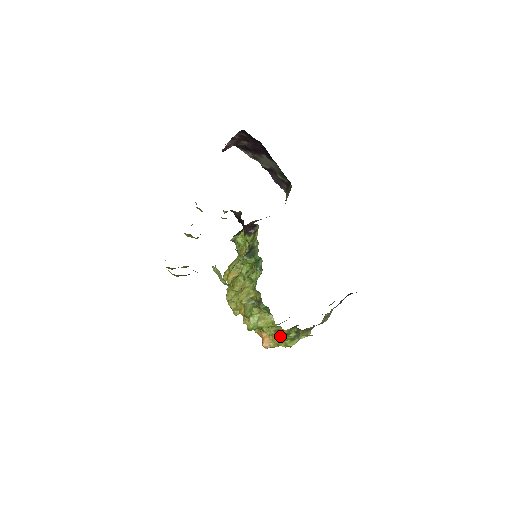
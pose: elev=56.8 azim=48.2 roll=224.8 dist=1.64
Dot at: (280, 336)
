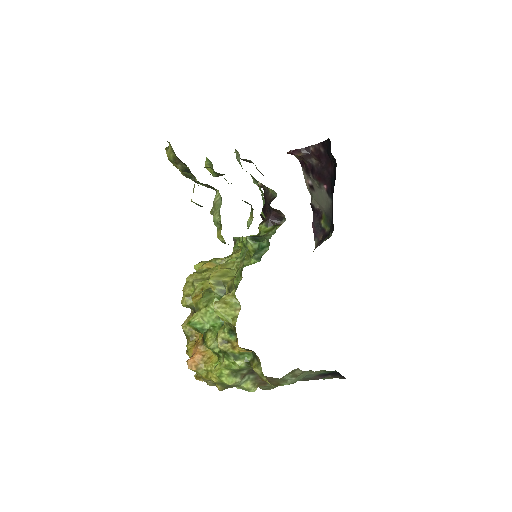
Dot at: (221, 358)
